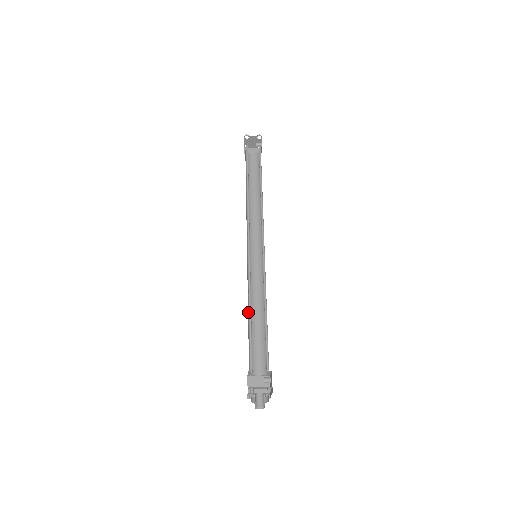
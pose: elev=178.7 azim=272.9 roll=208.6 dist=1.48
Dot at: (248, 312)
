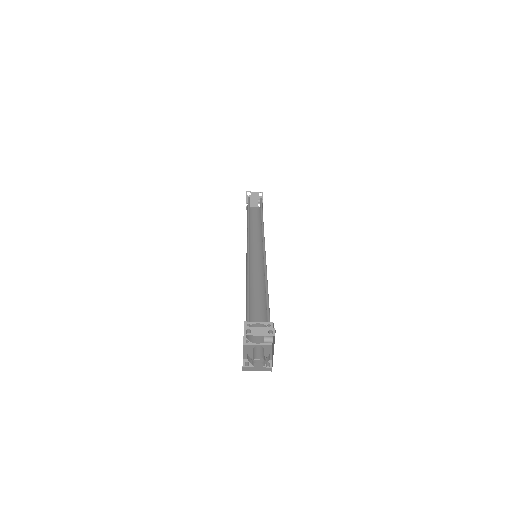
Dot at: (246, 292)
